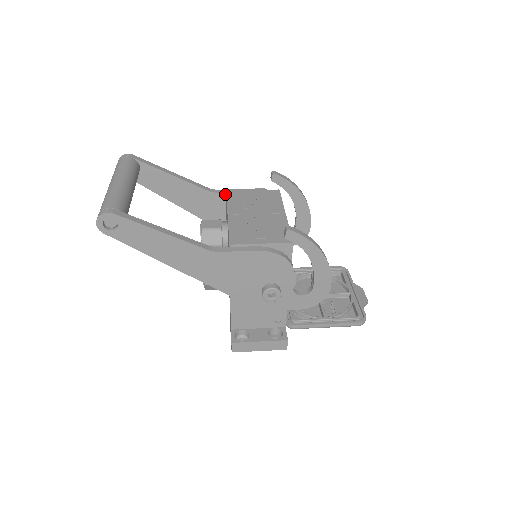
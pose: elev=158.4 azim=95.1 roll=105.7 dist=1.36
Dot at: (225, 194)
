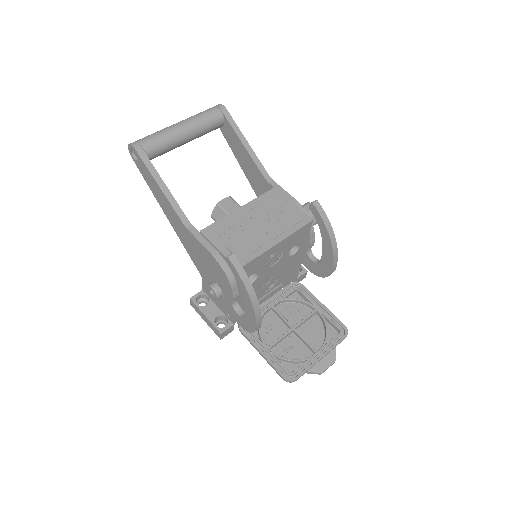
Dot at: (274, 189)
